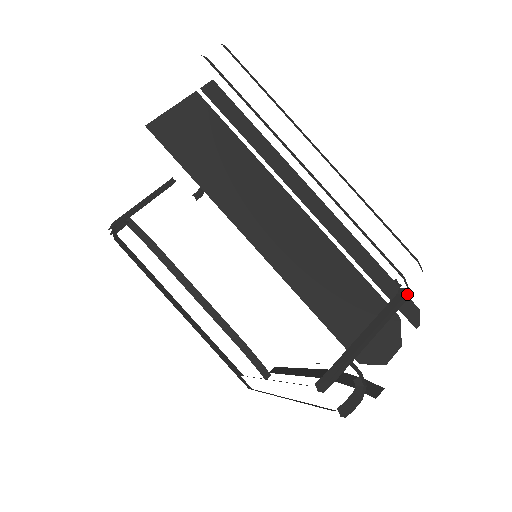
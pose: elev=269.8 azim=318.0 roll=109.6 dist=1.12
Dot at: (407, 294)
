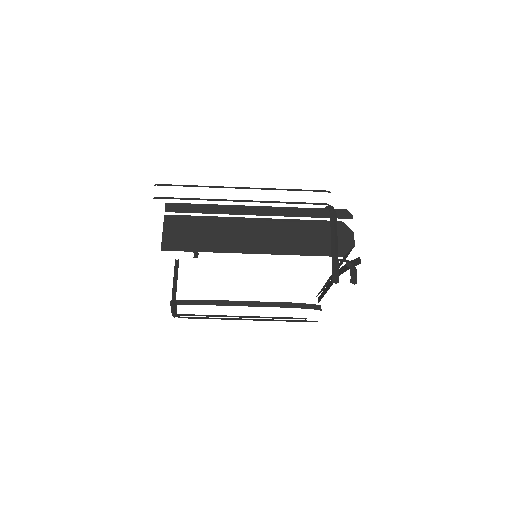
Dot at: (334, 209)
